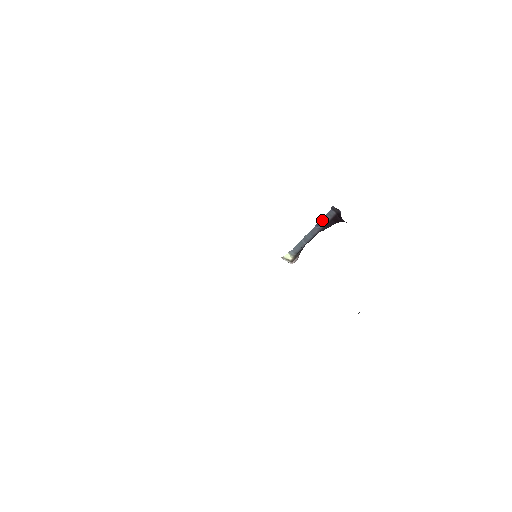
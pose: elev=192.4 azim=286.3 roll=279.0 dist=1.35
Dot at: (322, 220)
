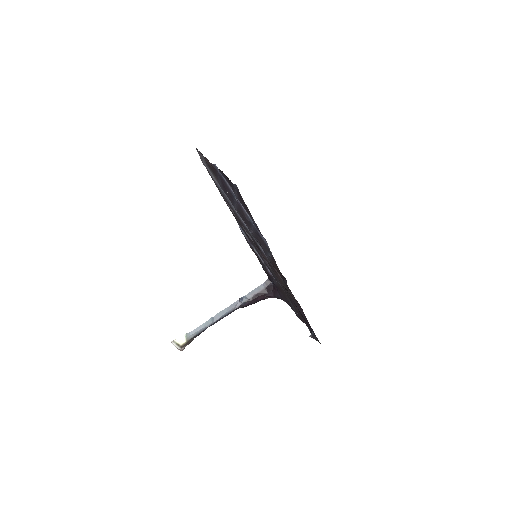
Dot at: (248, 294)
